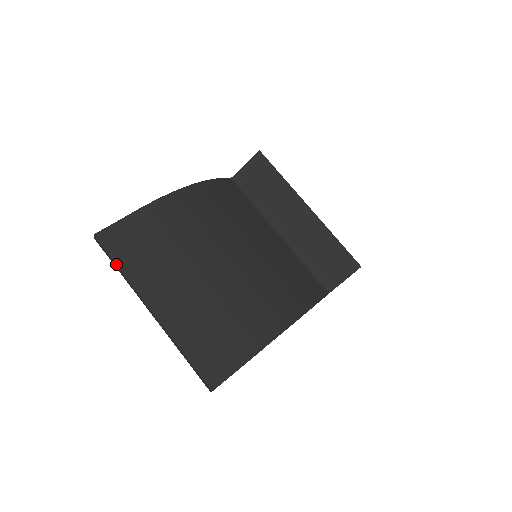
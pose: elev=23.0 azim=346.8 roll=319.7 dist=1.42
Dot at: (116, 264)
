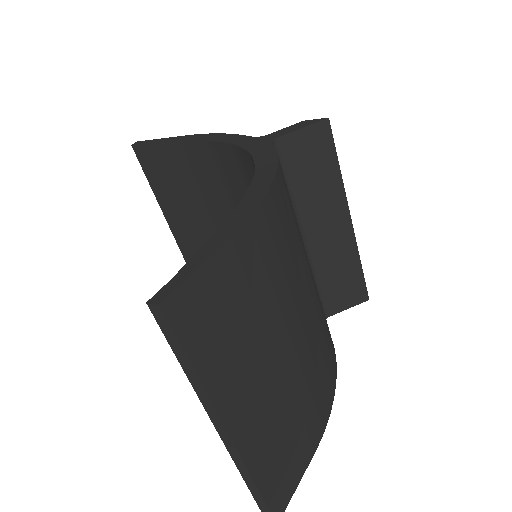
Dot at: (192, 365)
